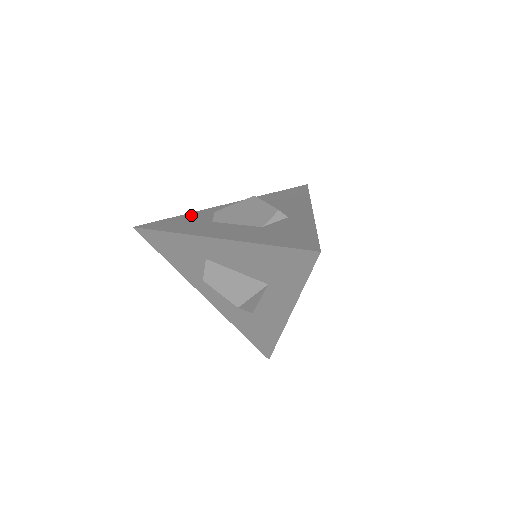
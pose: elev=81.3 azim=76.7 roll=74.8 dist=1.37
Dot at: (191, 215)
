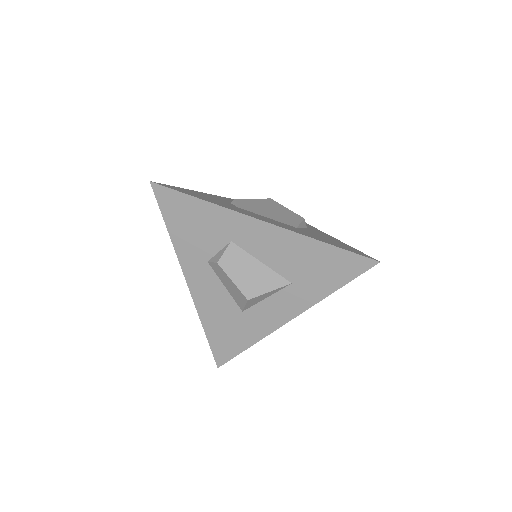
Dot at: (204, 194)
